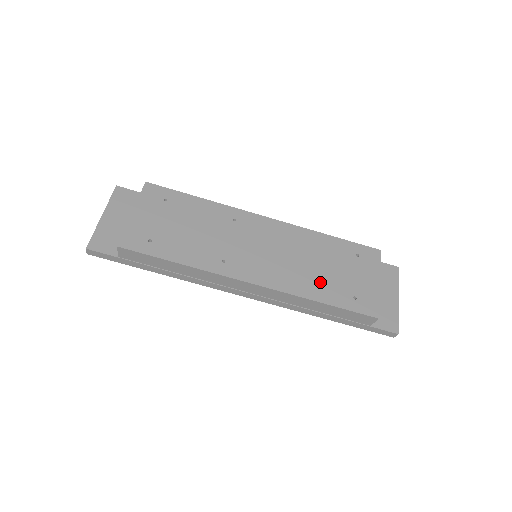
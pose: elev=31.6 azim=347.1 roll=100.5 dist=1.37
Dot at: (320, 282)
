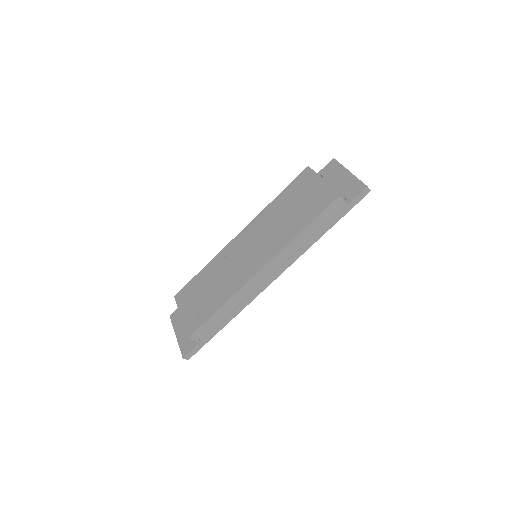
Dot at: (292, 223)
